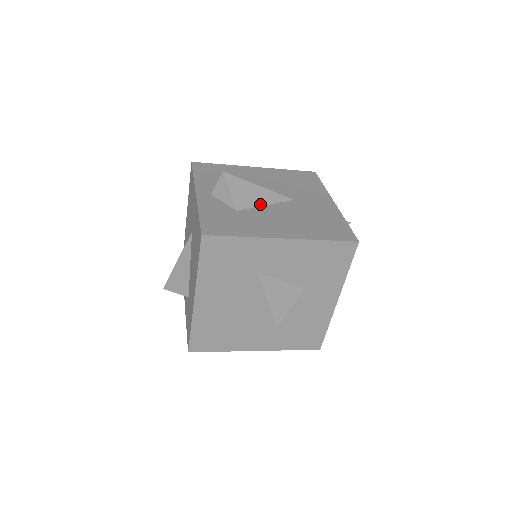
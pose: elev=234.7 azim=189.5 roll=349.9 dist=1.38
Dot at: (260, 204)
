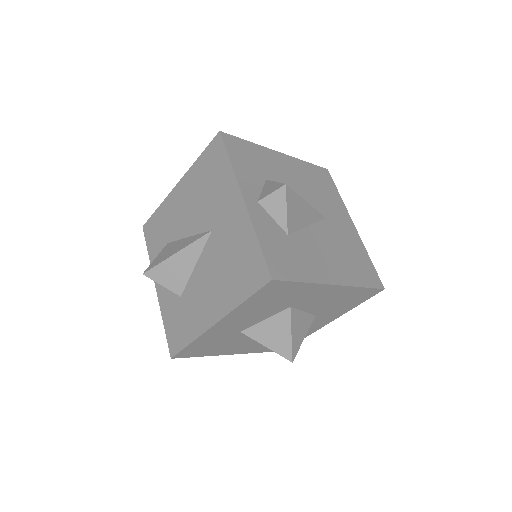
Dot at: (304, 225)
